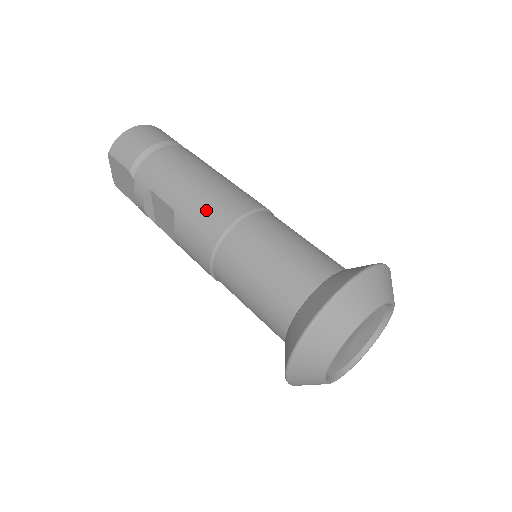
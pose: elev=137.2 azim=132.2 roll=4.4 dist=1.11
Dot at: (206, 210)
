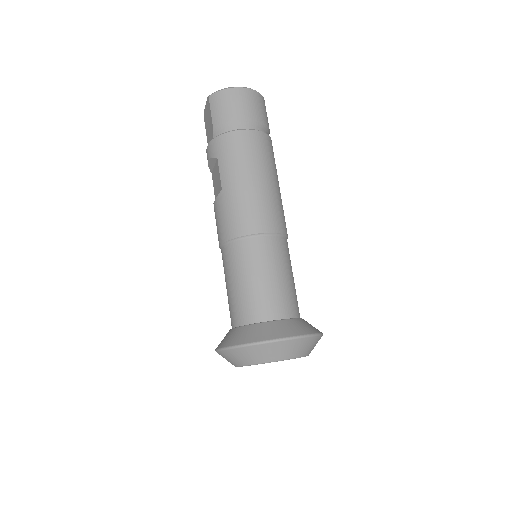
Dot at: (240, 210)
